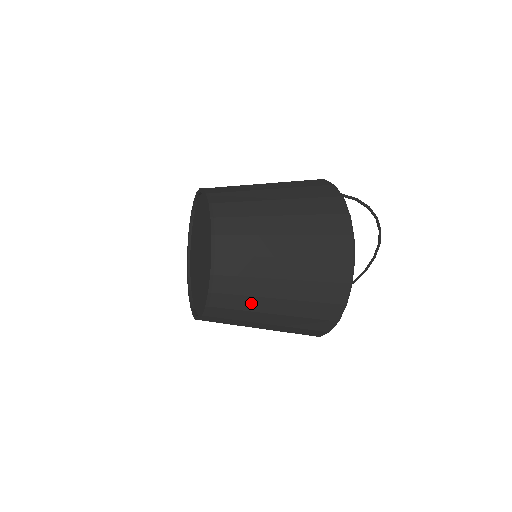
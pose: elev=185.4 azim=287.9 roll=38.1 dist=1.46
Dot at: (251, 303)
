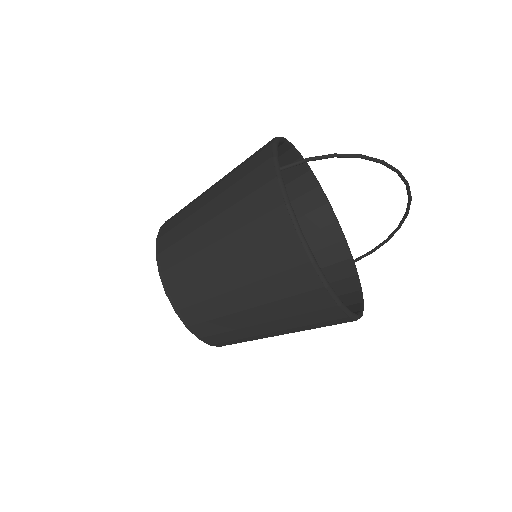
Dot at: (243, 333)
